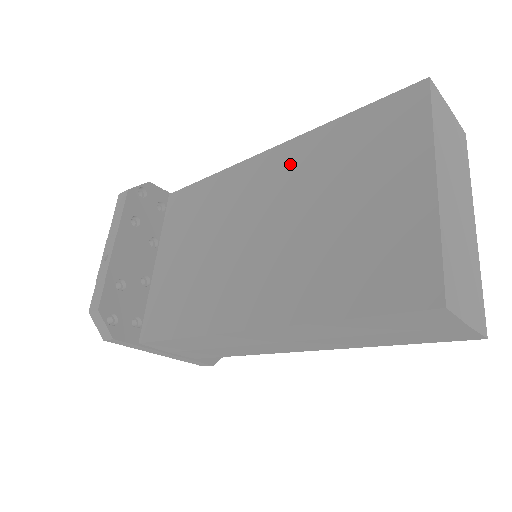
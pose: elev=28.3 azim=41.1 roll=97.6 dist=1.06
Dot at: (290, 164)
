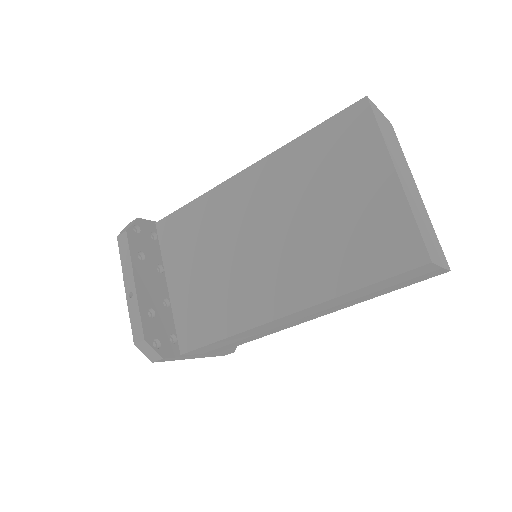
Dot at: (271, 179)
